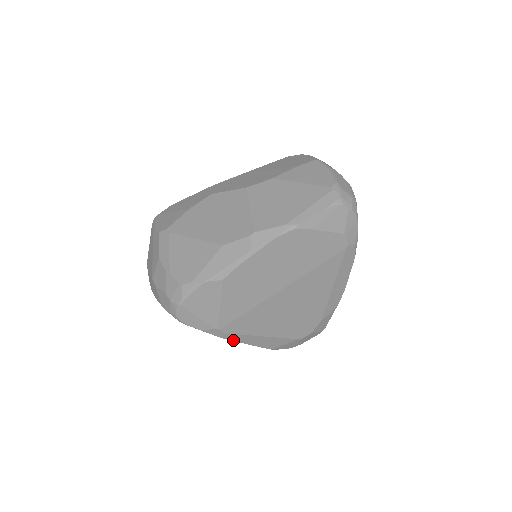
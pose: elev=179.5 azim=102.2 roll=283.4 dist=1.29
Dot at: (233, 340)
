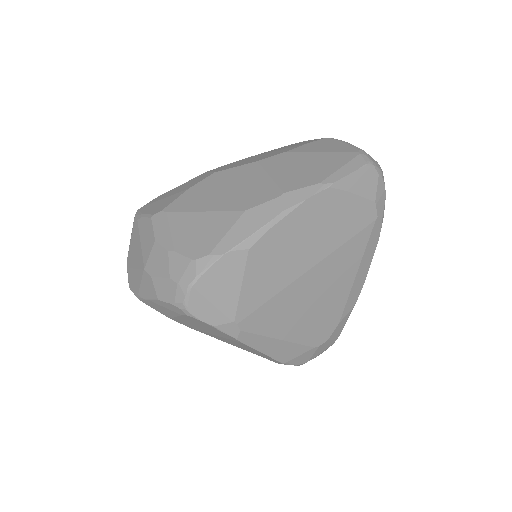
Dot at: (247, 344)
